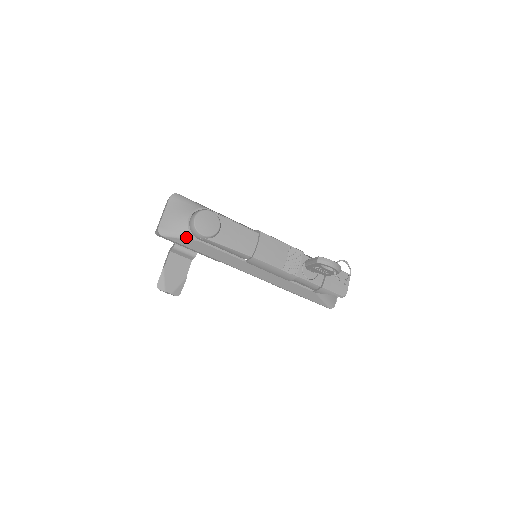
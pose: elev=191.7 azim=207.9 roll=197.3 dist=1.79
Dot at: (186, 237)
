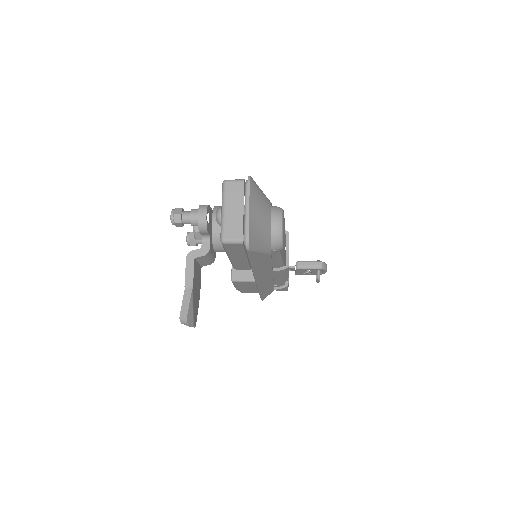
Dot at: (266, 250)
